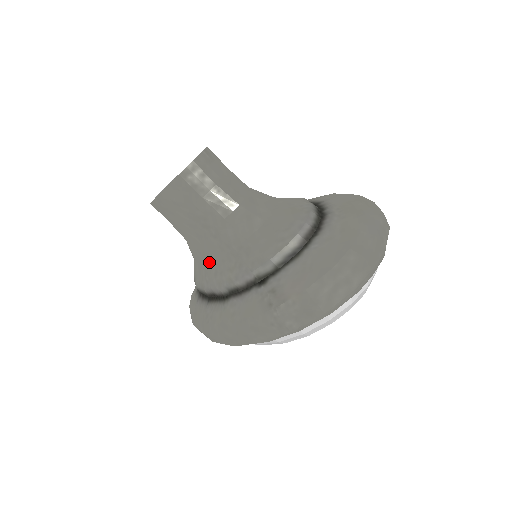
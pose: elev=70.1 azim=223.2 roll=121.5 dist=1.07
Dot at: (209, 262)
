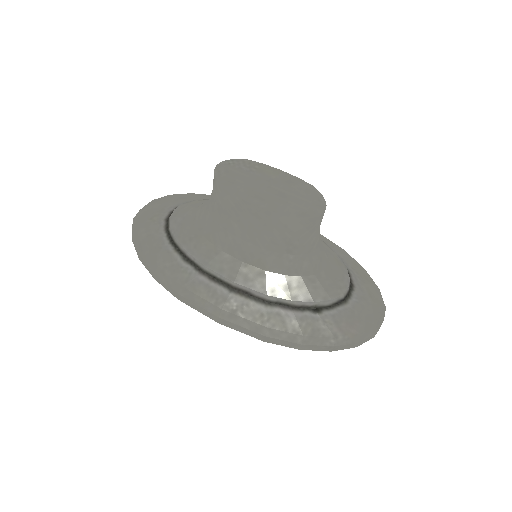
Dot at: (261, 269)
